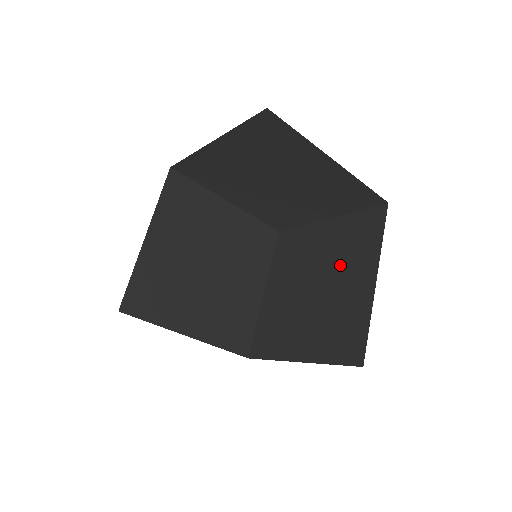
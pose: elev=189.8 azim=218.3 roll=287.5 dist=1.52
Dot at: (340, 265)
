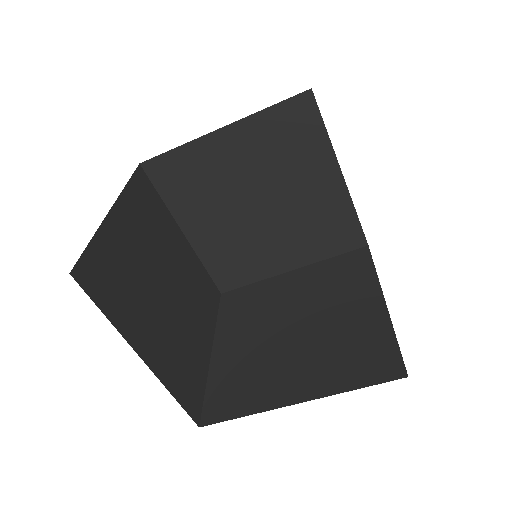
Dot at: occluded
